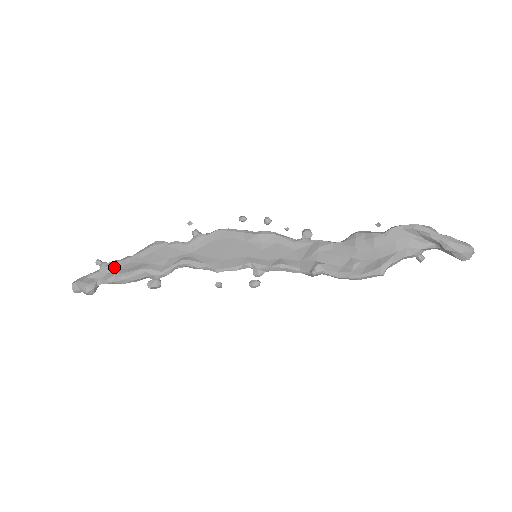
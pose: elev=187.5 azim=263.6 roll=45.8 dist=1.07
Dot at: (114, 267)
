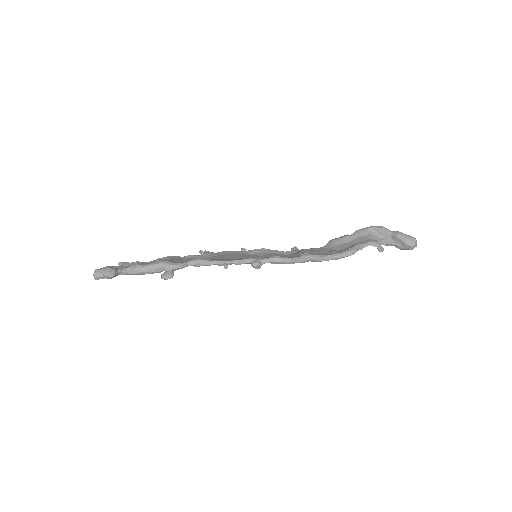
Dot at: (135, 263)
